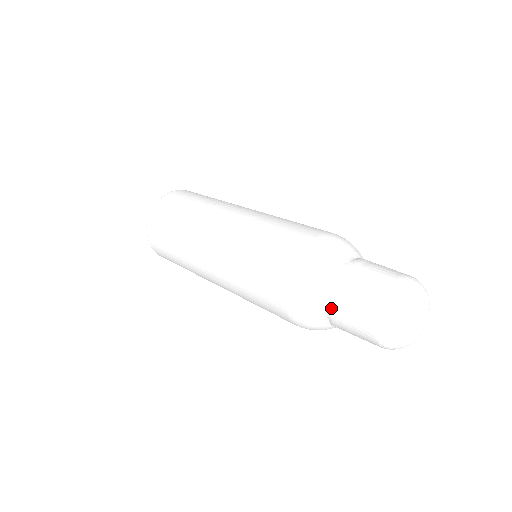
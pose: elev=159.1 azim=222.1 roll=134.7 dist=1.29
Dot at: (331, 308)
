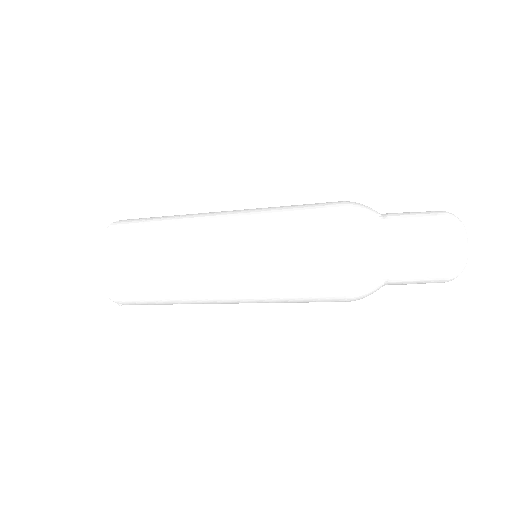
Dot at: (392, 270)
